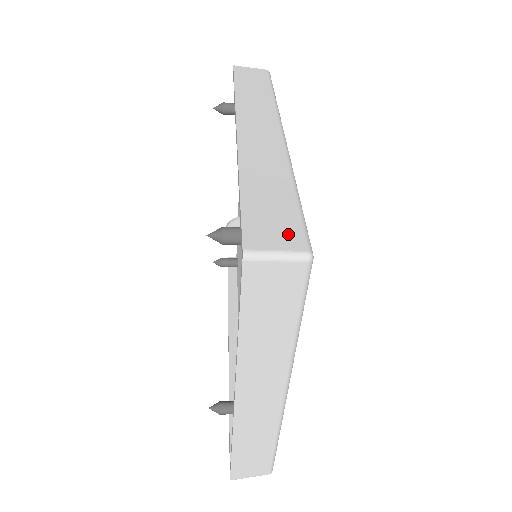
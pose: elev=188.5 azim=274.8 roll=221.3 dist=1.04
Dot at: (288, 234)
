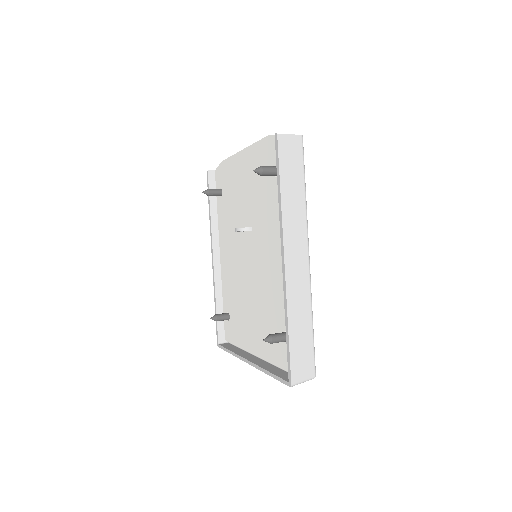
Dot at: (308, 367)
